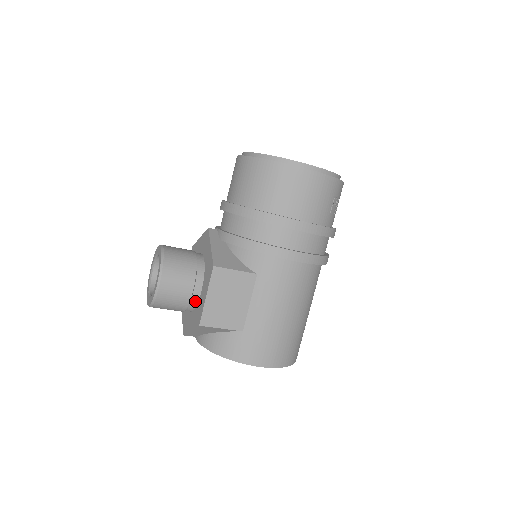
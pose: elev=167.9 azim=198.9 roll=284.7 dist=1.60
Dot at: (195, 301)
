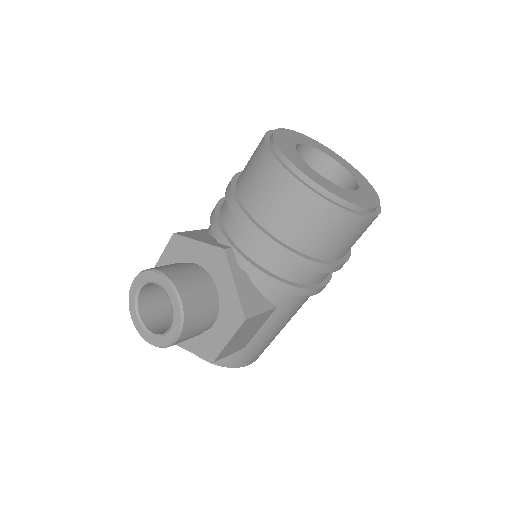
Dot at: occluded
